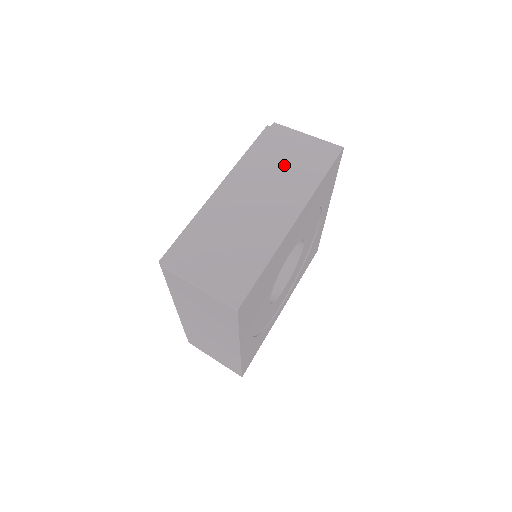
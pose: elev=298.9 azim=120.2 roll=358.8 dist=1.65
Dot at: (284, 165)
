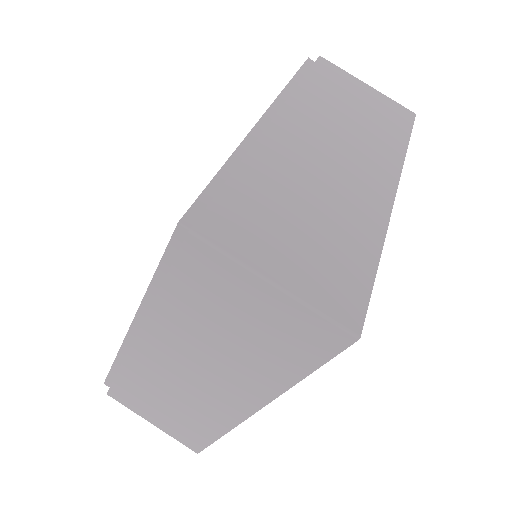
Dot at: (352, 113)
